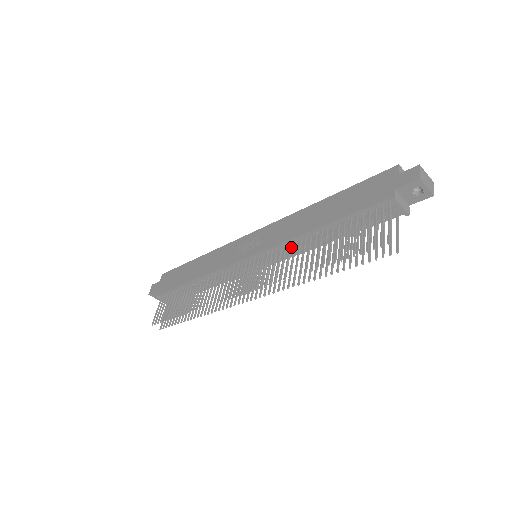
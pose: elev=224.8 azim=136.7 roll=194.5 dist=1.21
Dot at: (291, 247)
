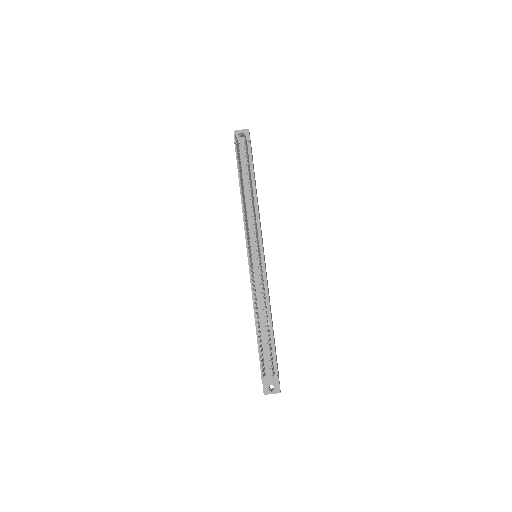
Dot at: (249, 218)
